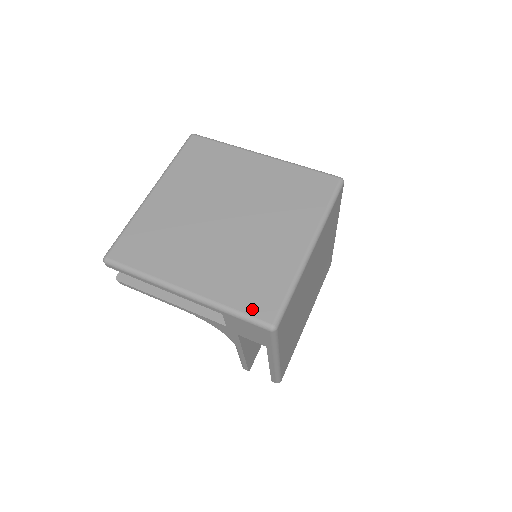
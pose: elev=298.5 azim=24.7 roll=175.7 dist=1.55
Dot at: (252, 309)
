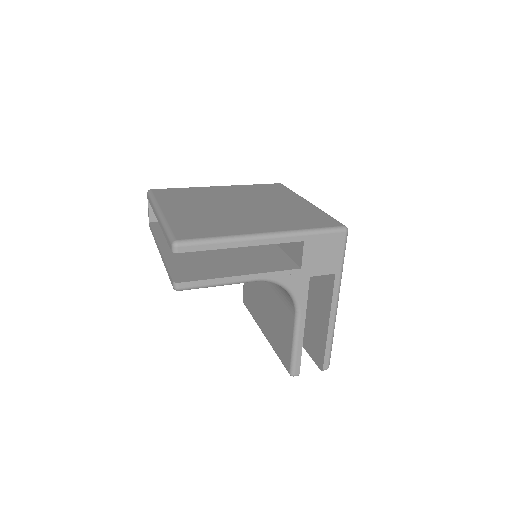
Dot at: (323, 225)
